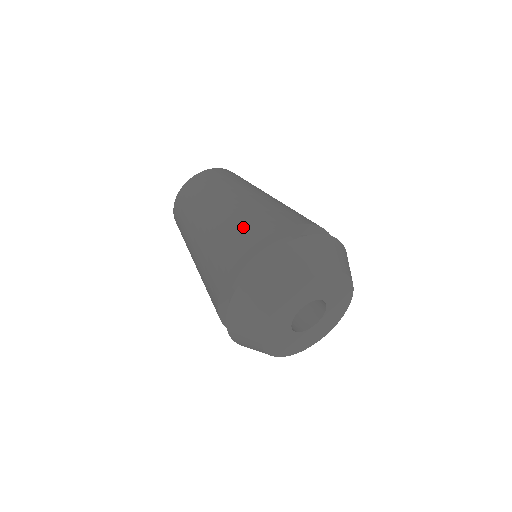
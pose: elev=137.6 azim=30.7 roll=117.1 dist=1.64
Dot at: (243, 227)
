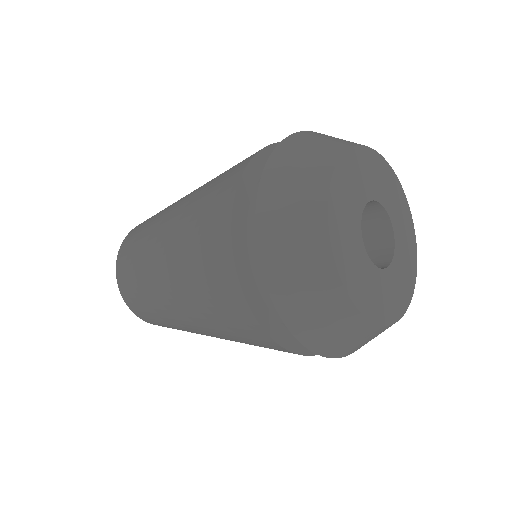
Dot at: (204, 215)
